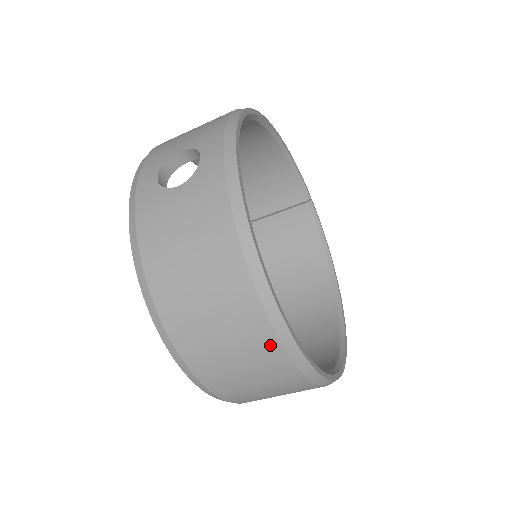
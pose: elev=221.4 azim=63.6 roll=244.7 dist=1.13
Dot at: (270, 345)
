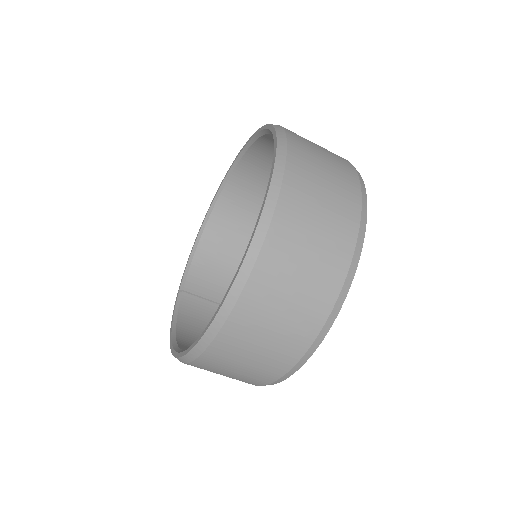
Dot at: (353, 207)
